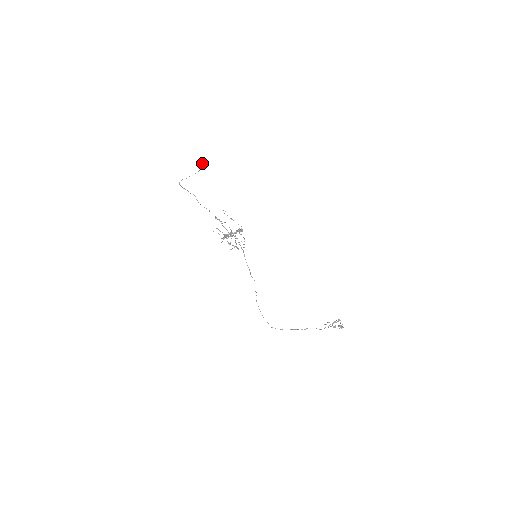
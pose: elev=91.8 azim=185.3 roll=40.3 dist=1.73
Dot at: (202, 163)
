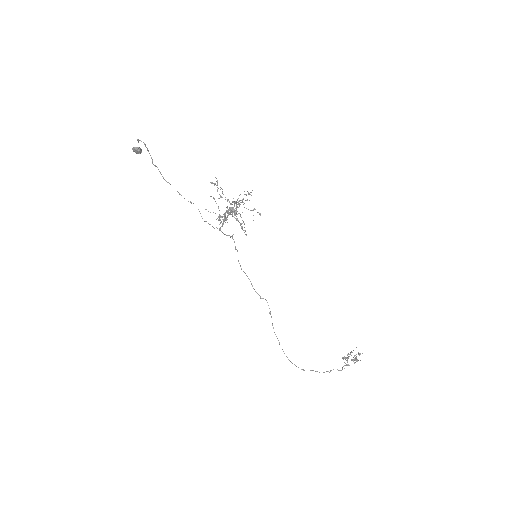
Dot at: occluded
